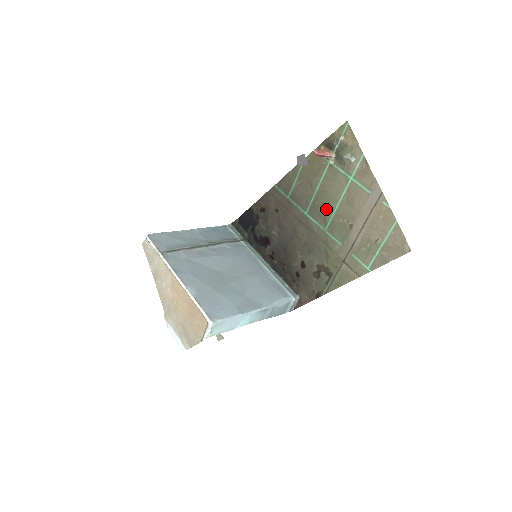
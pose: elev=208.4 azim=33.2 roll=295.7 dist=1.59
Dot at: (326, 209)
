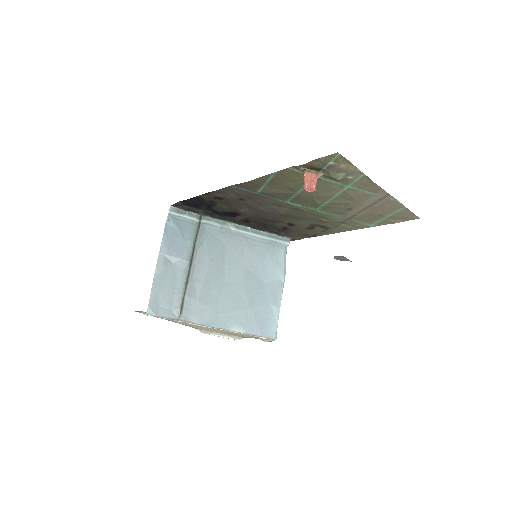
Dot at: (316, 201)
